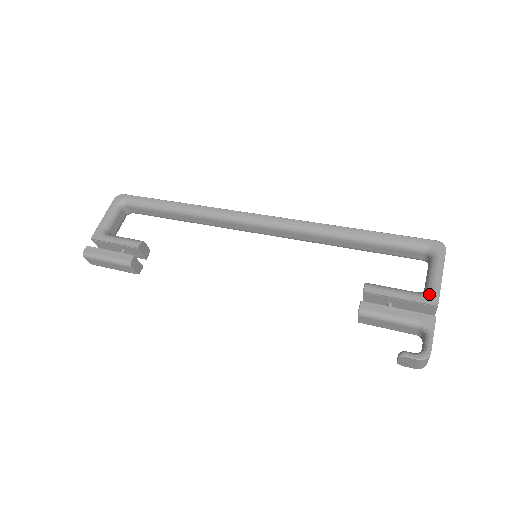
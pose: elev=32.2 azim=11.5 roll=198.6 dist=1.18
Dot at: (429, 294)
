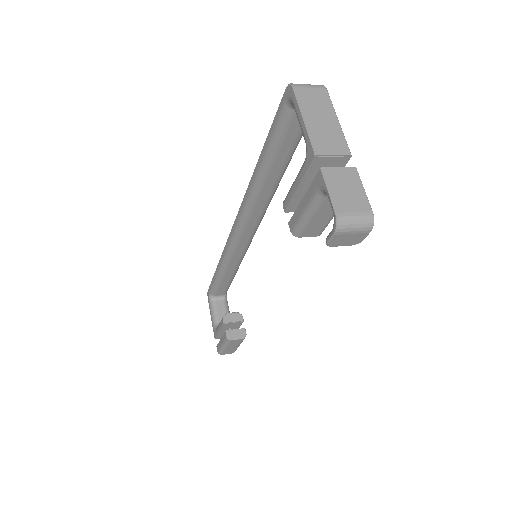
Dot at: (306, 152)
